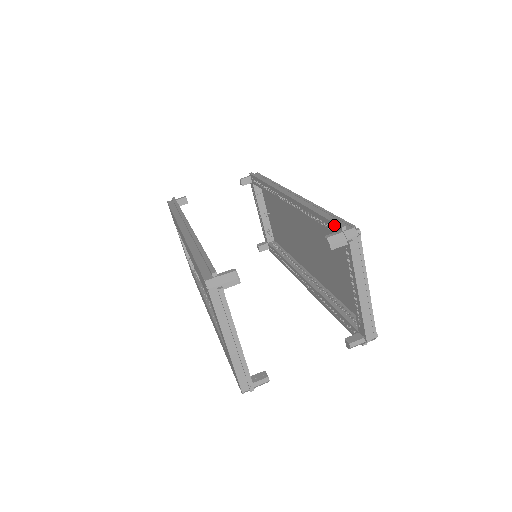
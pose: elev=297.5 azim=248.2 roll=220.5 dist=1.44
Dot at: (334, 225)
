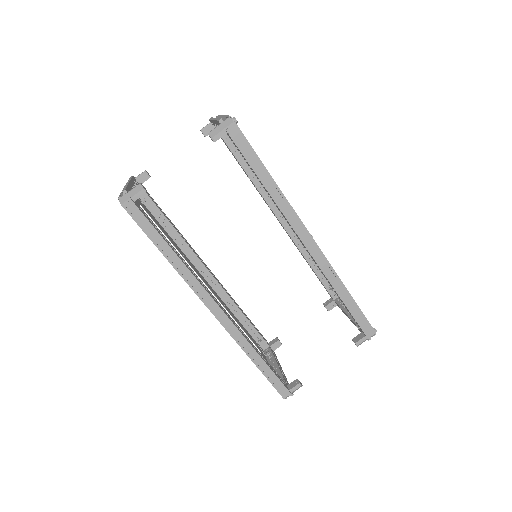
Dot at: (362, 330)
